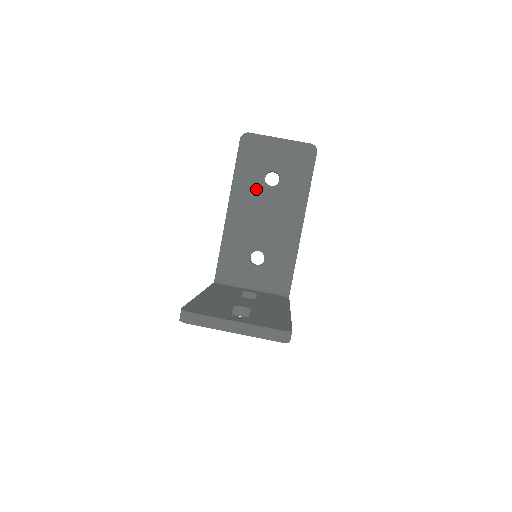
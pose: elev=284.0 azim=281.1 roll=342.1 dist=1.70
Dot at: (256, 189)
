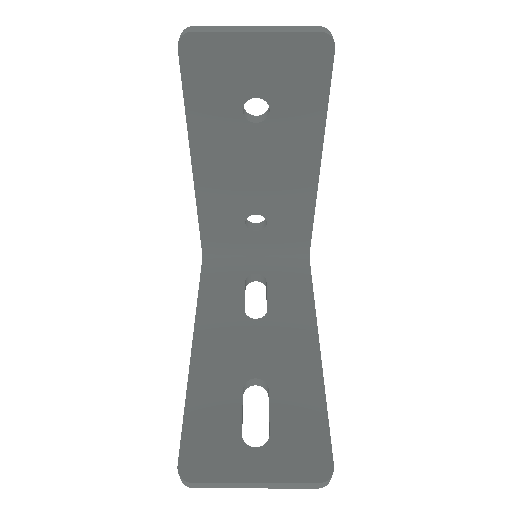
Dot at: (231, 132)
